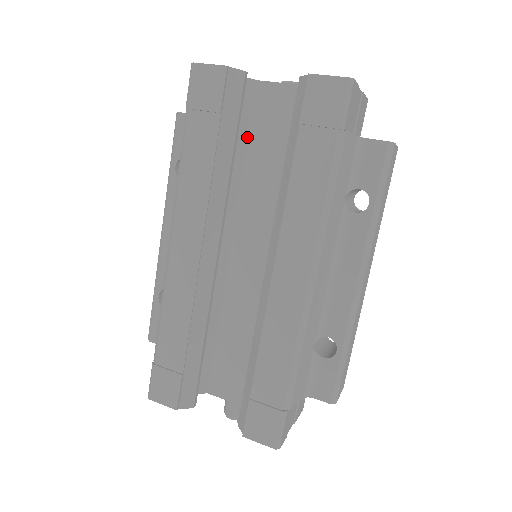
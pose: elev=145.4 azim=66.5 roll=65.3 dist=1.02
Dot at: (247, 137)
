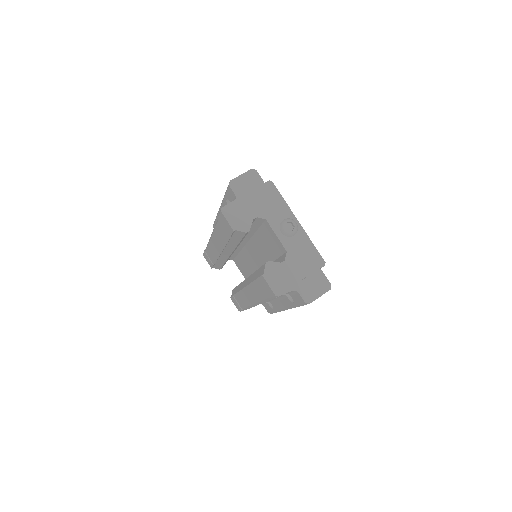
Dot at: (258, 228)
